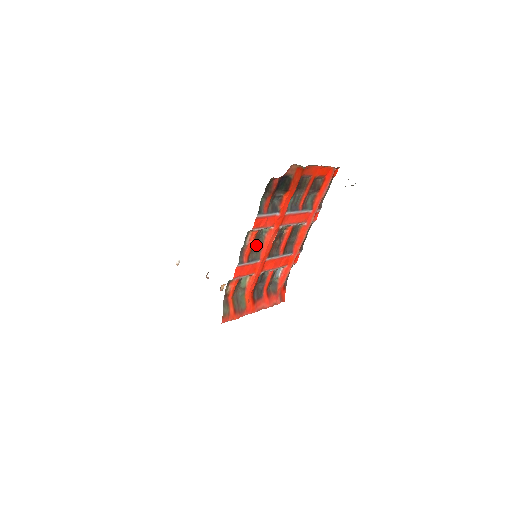
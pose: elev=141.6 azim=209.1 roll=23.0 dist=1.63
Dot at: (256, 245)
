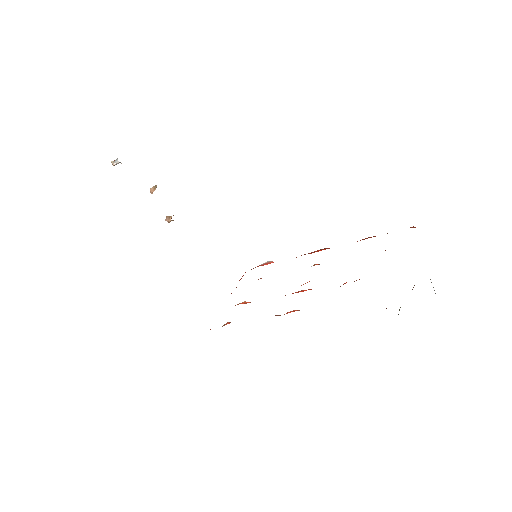
Dot at: occluded
